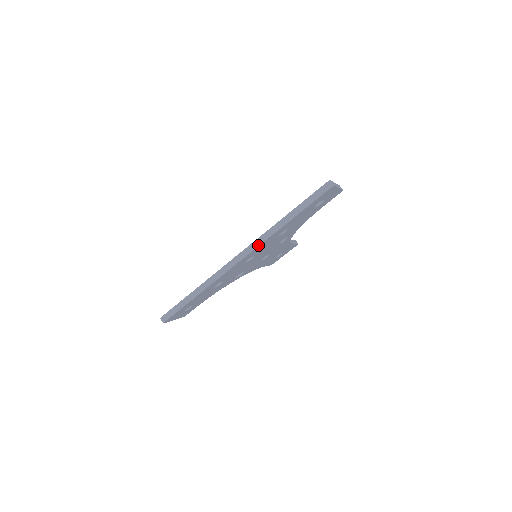
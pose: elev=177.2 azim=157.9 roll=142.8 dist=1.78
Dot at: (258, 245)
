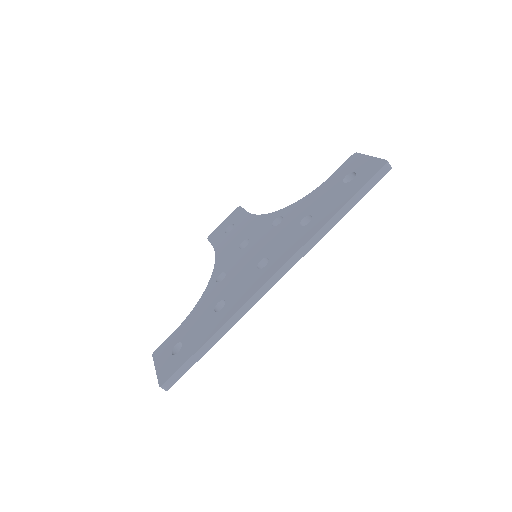
Dot at: (302, 256)
